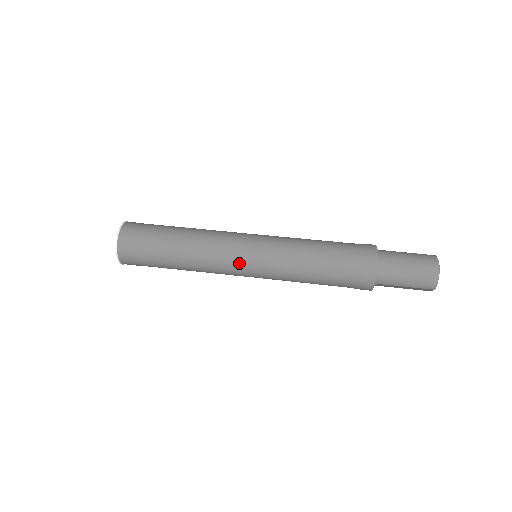
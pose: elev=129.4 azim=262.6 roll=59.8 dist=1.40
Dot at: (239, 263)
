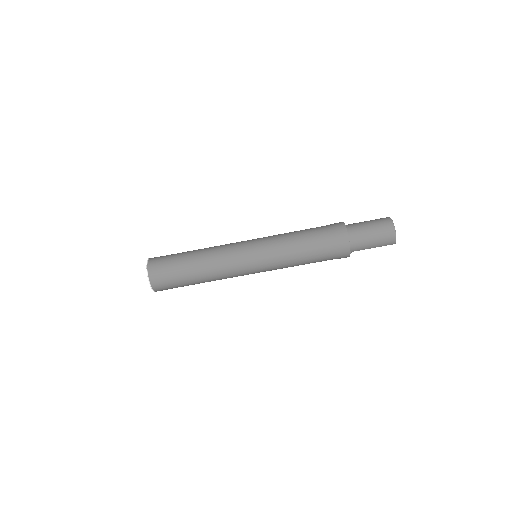
Dot at: (246, 268)
